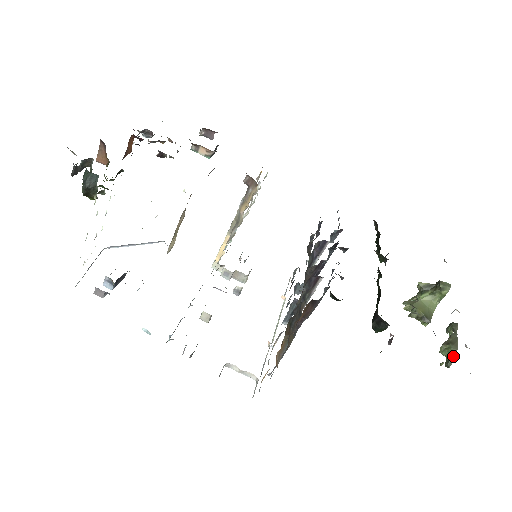
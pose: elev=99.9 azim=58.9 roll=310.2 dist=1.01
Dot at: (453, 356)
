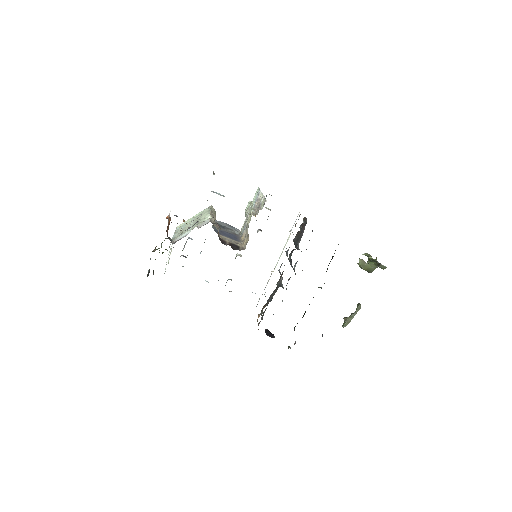
Dot at: (344, 326)
